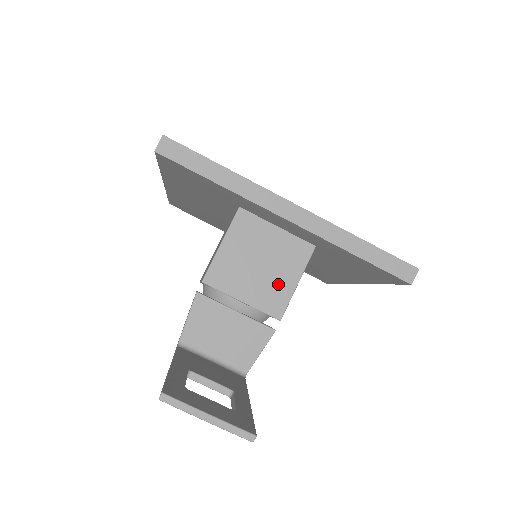
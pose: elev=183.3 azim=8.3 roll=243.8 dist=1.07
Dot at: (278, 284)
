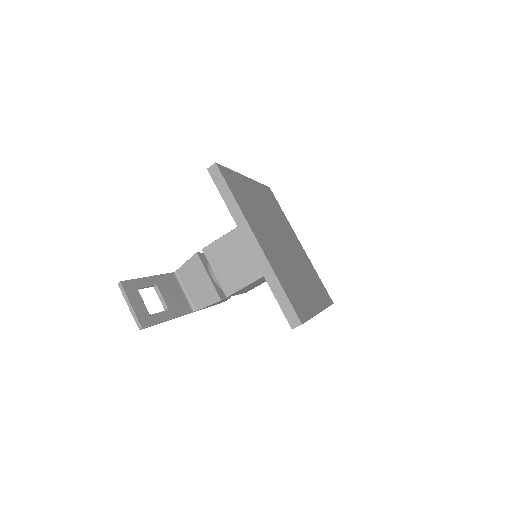
Dot at: (237, 278)
